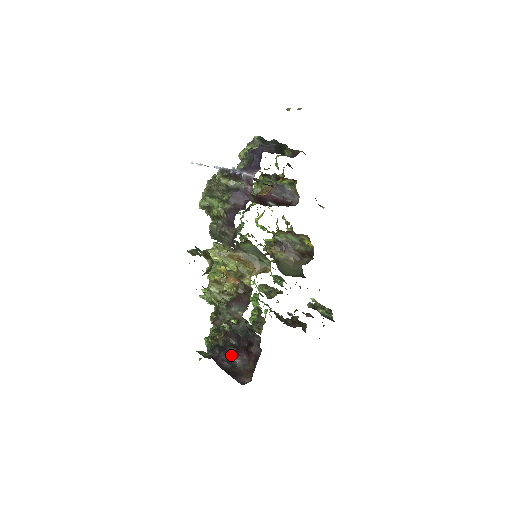
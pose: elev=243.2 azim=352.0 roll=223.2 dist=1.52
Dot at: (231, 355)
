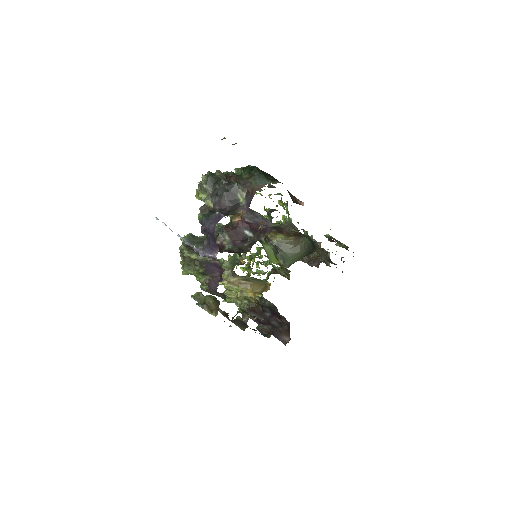
Dot at: (268, 320)
